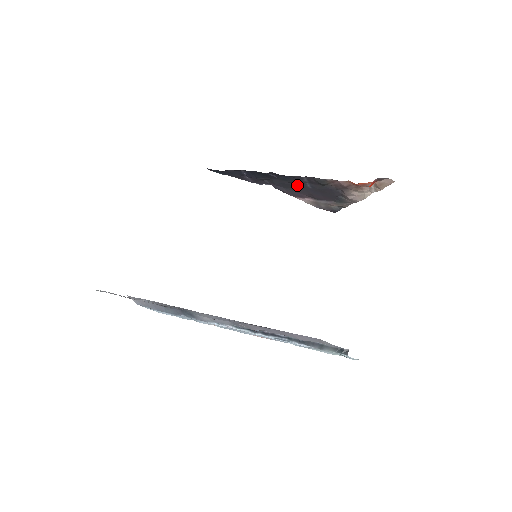
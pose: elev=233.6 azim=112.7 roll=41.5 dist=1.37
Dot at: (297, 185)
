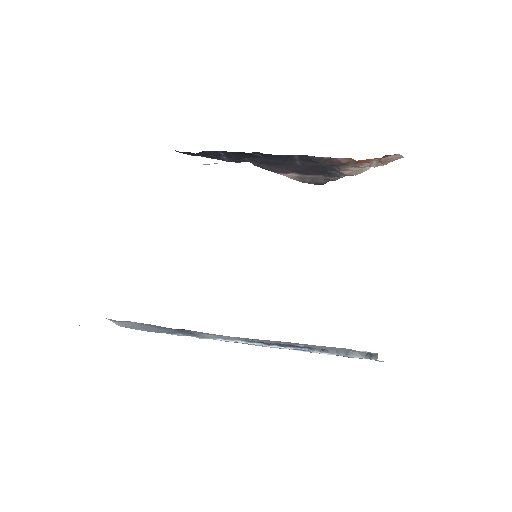
Dot at: (284, 162)
